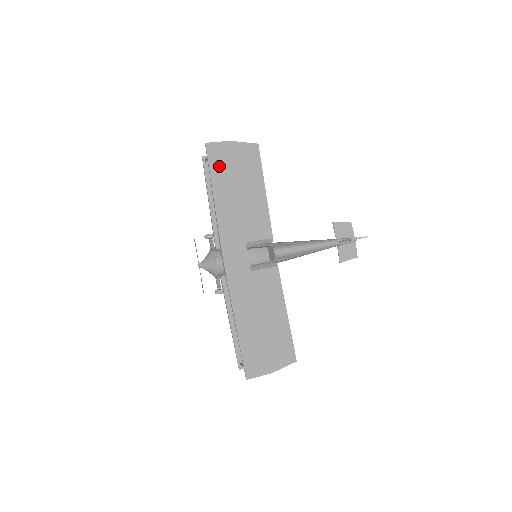
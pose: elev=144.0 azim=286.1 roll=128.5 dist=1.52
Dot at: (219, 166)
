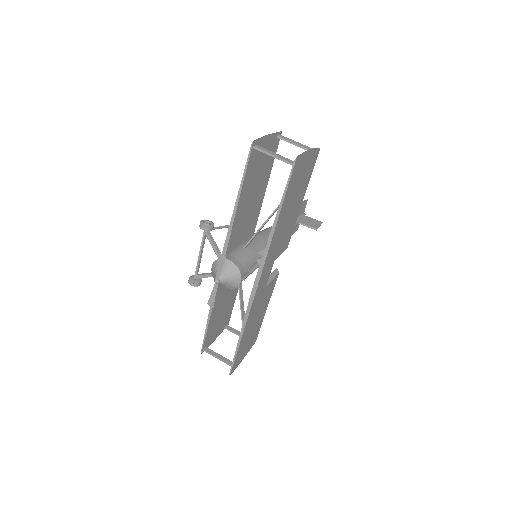
Dot at: (293, 183)
